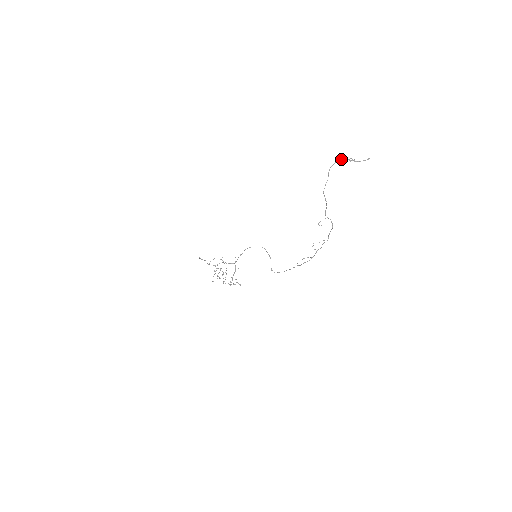
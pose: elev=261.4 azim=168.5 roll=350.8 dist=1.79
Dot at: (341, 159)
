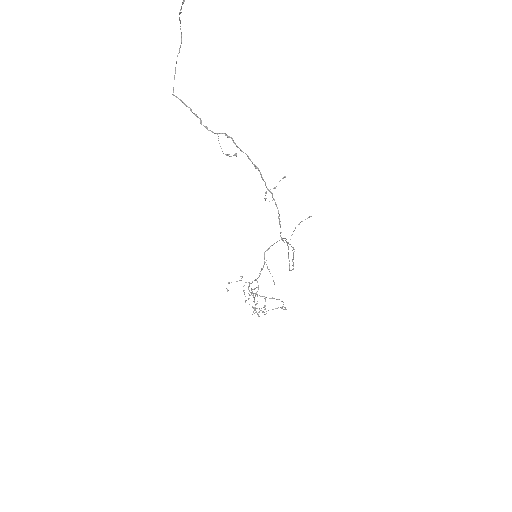
Dot at: (179, 19)
